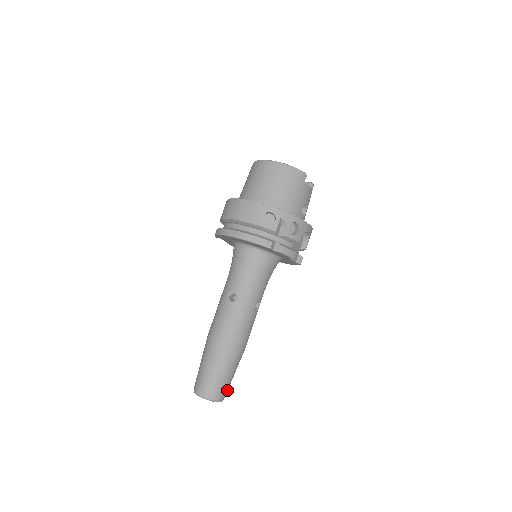
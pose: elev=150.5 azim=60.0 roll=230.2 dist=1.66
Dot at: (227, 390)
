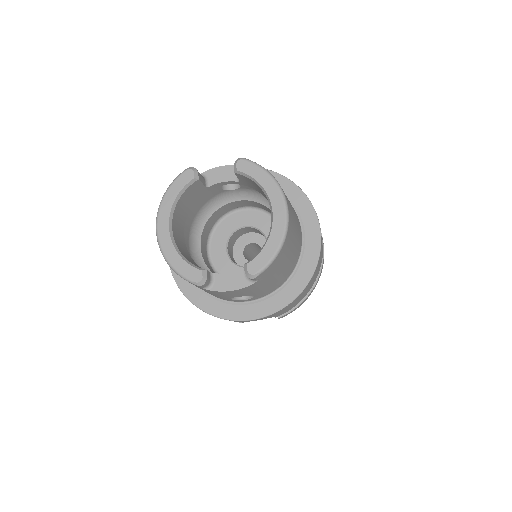
Dot at: occluded
